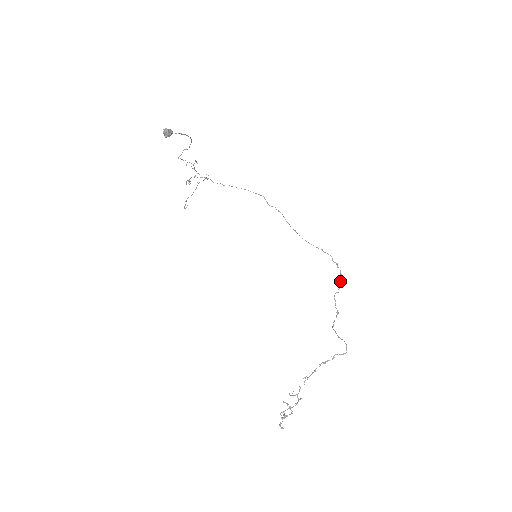
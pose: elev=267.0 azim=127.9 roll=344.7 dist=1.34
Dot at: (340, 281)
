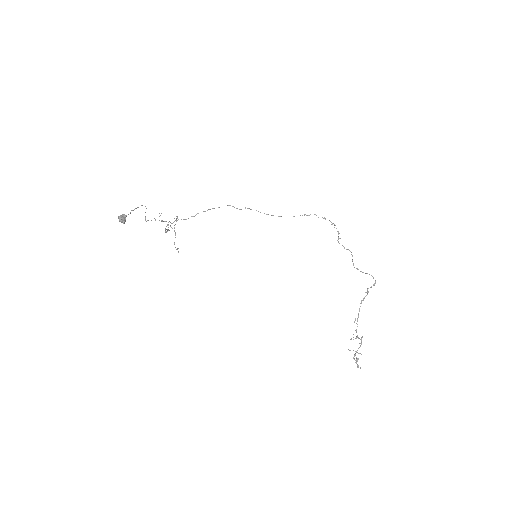
Dot at: occluded
